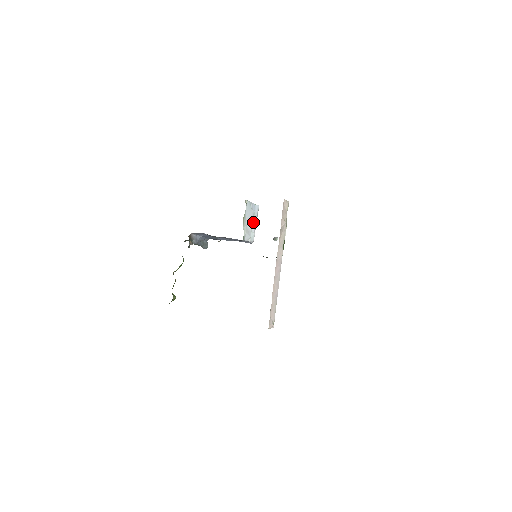
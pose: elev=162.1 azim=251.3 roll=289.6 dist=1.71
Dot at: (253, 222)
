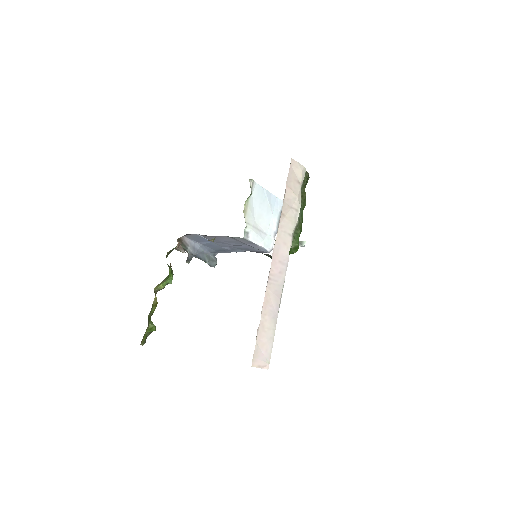
Dot at: (271, 221)
